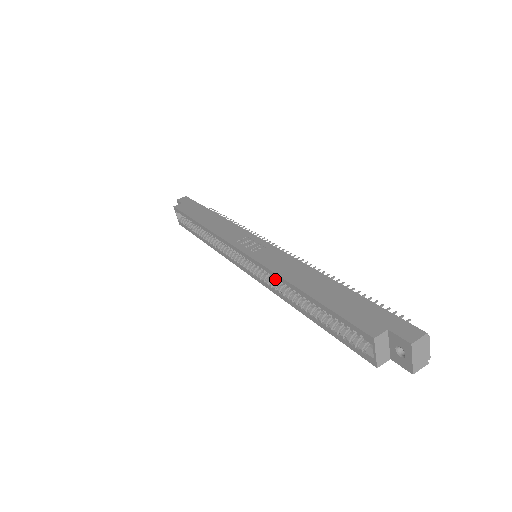
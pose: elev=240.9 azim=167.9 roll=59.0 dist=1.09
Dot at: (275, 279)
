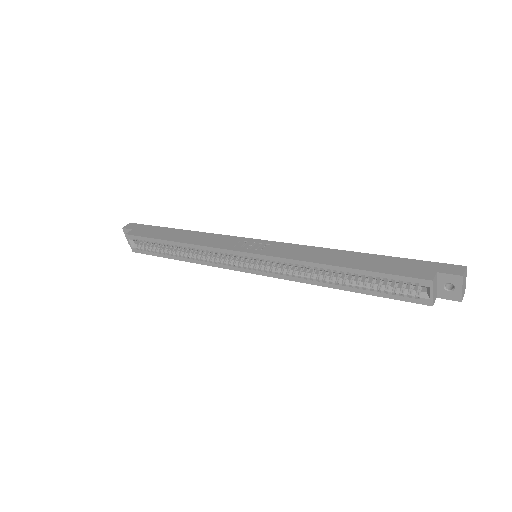
Dot at: (293, 268)
